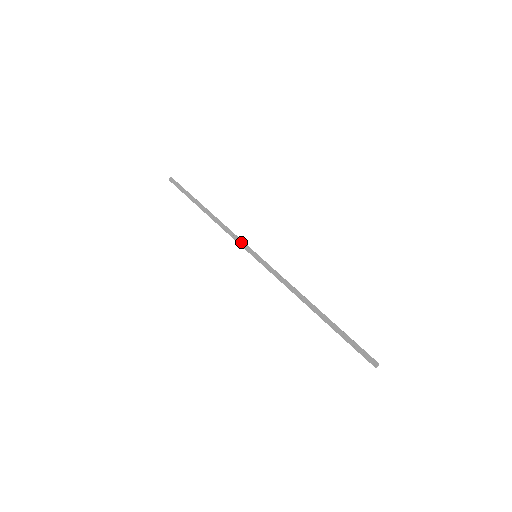
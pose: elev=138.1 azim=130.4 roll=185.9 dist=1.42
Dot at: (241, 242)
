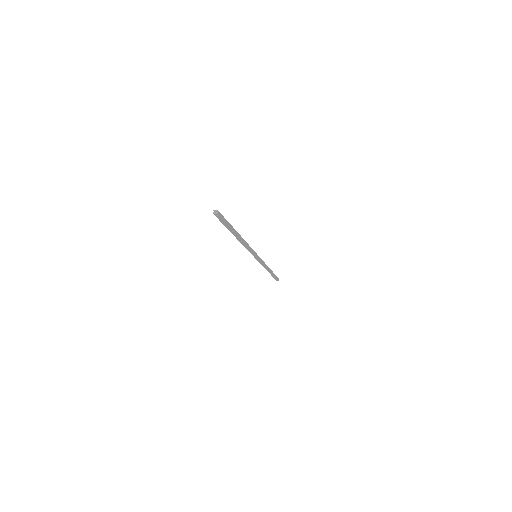
Dot at: occluded
